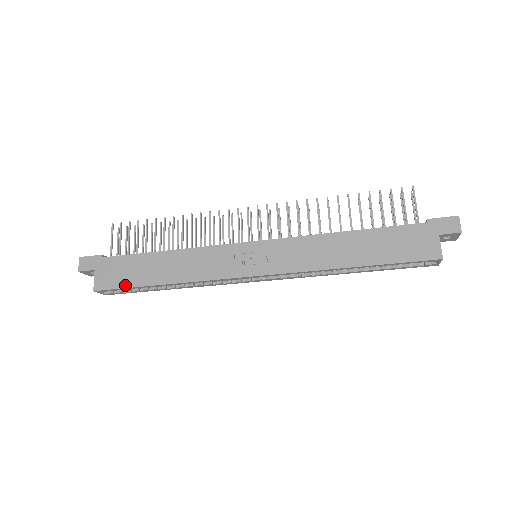
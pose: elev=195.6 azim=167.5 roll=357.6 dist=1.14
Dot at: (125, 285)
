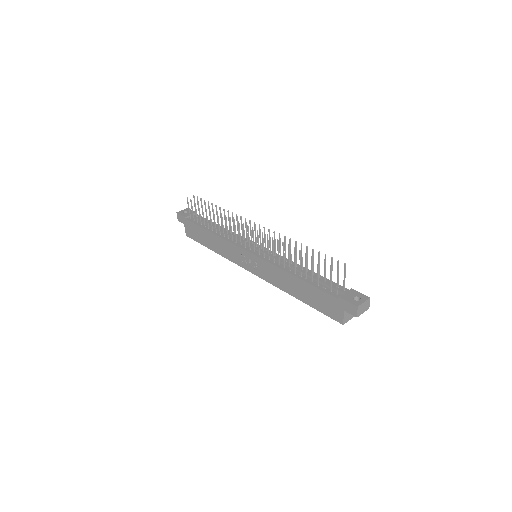
Dot at: (198, 241)
